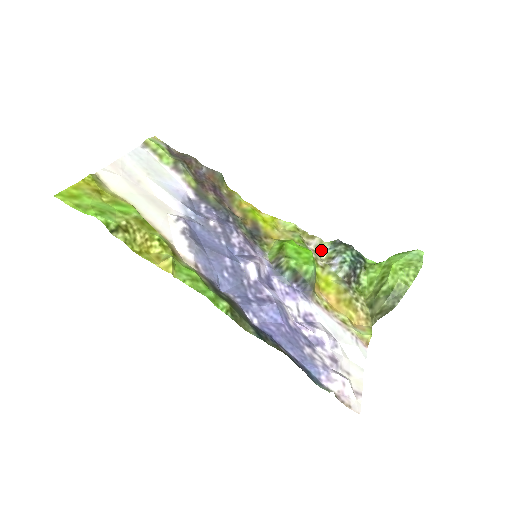
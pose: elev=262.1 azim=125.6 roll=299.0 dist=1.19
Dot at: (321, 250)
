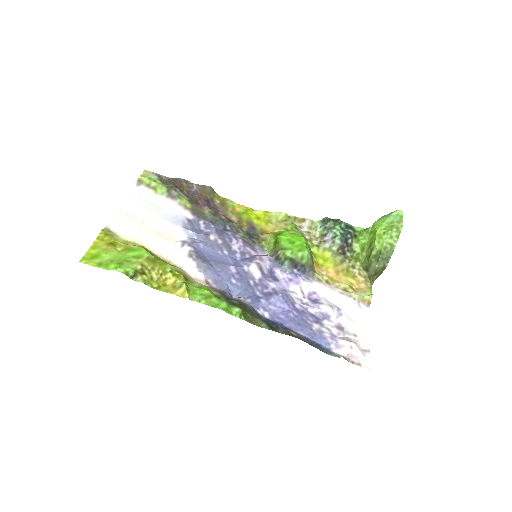
Dot at: (314, 230)
